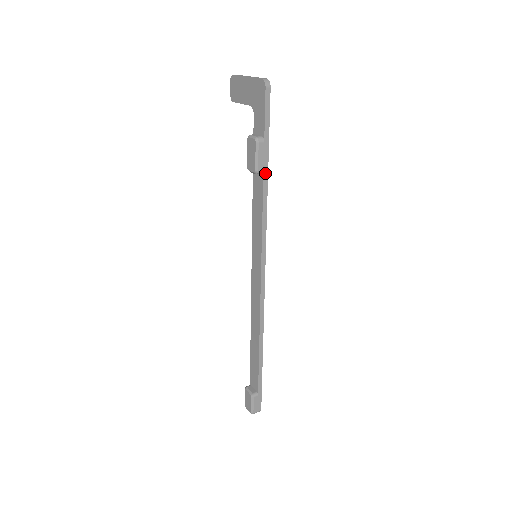
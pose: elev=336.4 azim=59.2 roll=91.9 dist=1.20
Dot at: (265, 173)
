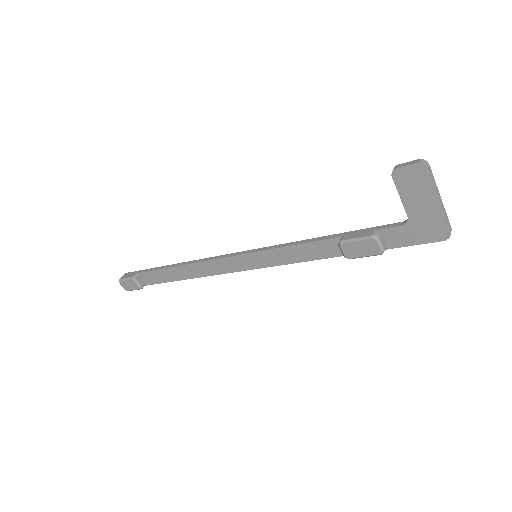
Dot at: occluded
